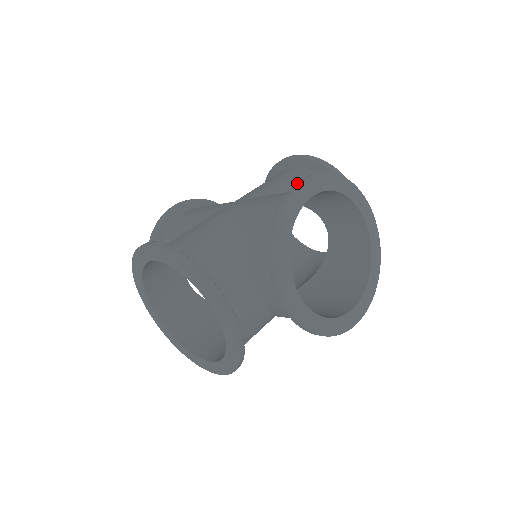
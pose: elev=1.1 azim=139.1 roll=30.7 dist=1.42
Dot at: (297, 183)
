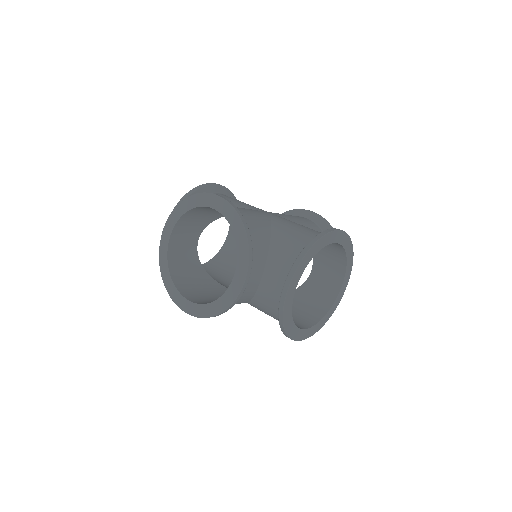
Dot at: (335, 228)
